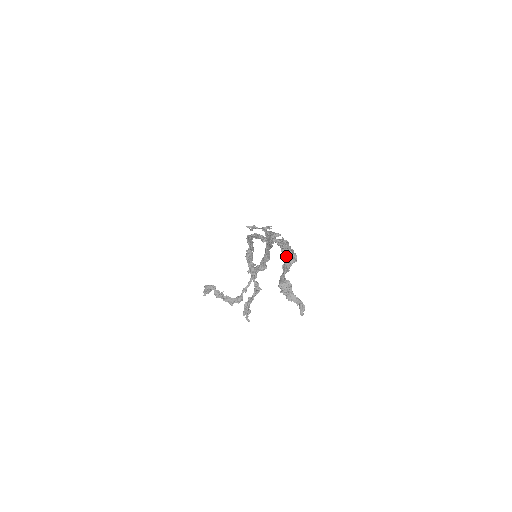
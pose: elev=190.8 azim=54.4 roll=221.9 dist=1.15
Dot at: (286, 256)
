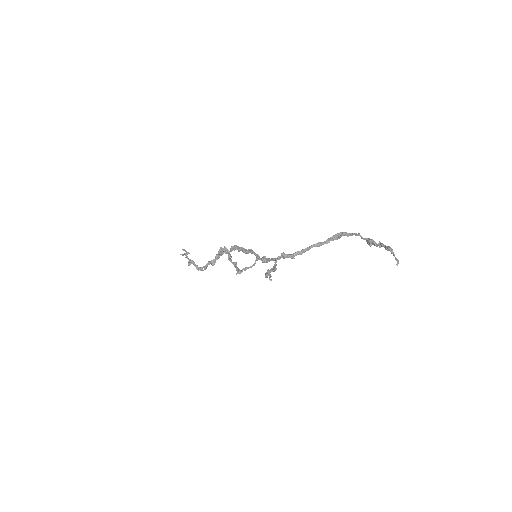
Dot at: (380, 242)
